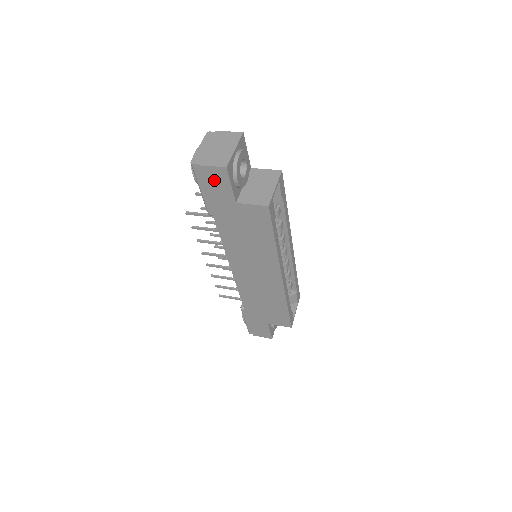
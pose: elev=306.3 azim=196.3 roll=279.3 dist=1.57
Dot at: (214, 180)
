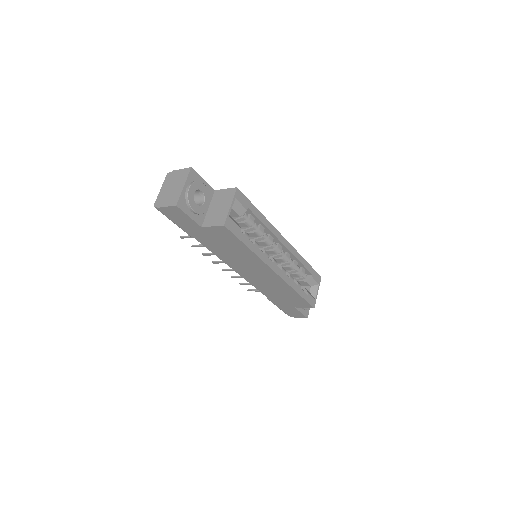
Dot at: (176, 215)
